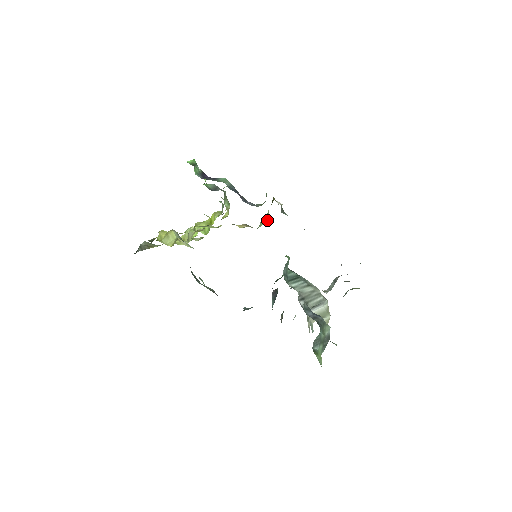
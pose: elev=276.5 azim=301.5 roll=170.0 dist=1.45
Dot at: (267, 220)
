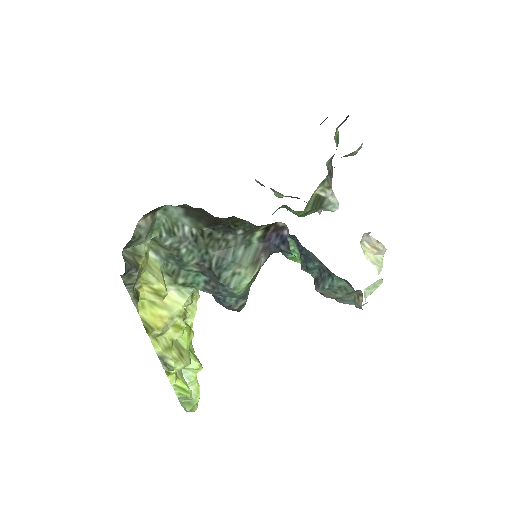
Dot at: occluded
